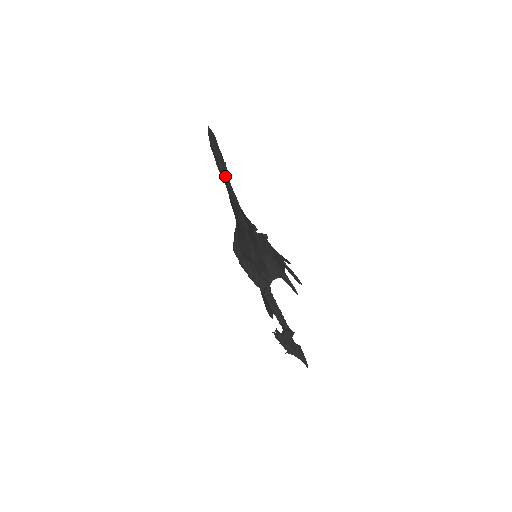
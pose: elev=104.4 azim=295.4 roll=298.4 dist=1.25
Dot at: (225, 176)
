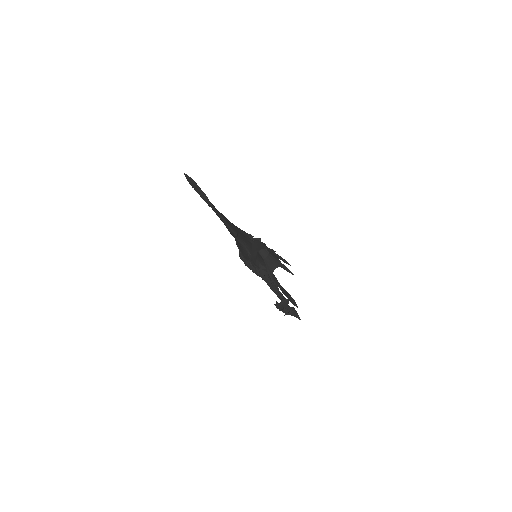
Dot at: (208, 203)
